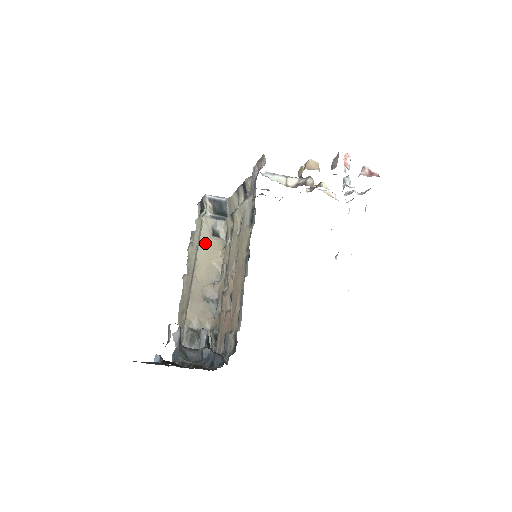
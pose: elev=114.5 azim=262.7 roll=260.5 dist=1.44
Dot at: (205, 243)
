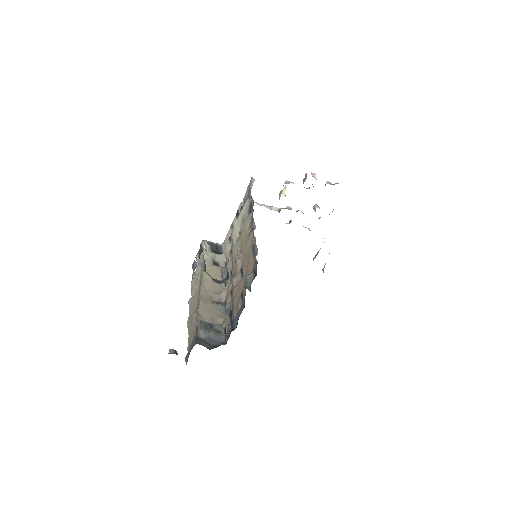
Dot at: (208, 267)
